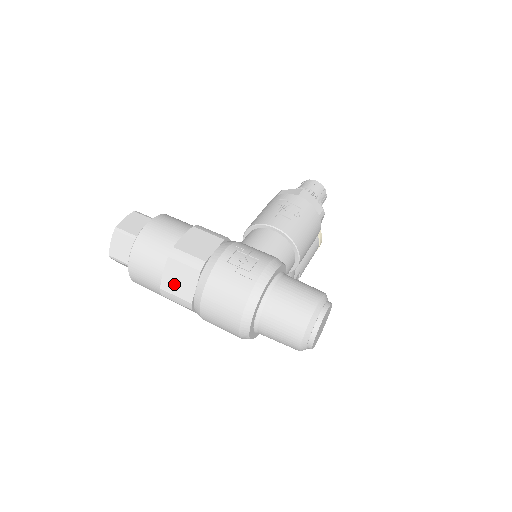
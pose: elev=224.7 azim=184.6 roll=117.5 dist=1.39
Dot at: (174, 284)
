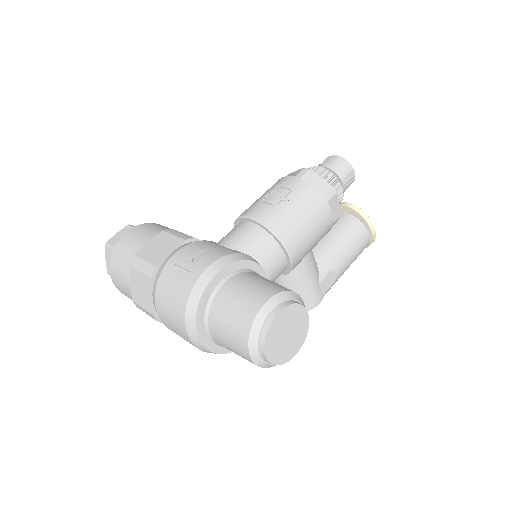
Dot at: (139, 295)
